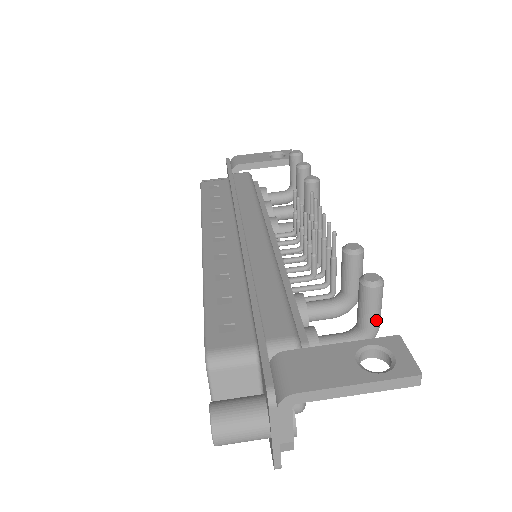
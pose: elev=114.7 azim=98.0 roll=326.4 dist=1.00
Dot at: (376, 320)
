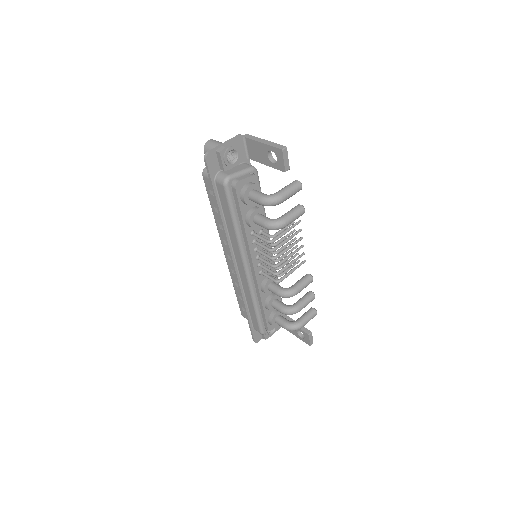
Dot at: (285, 191)
